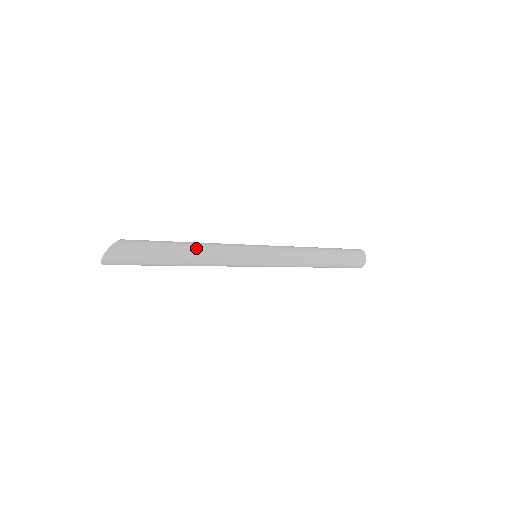
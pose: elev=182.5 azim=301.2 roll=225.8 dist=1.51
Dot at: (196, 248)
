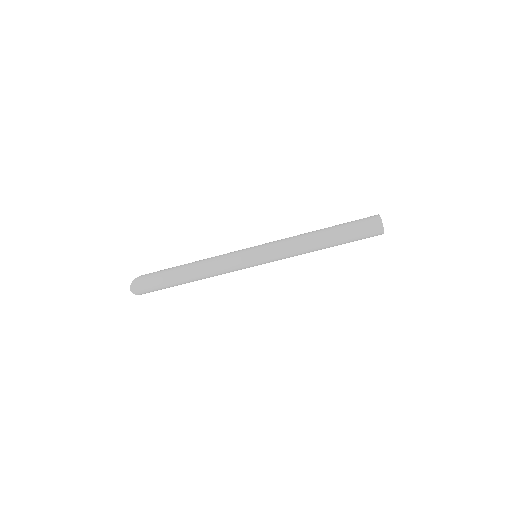
Dot at: (195, 263)
